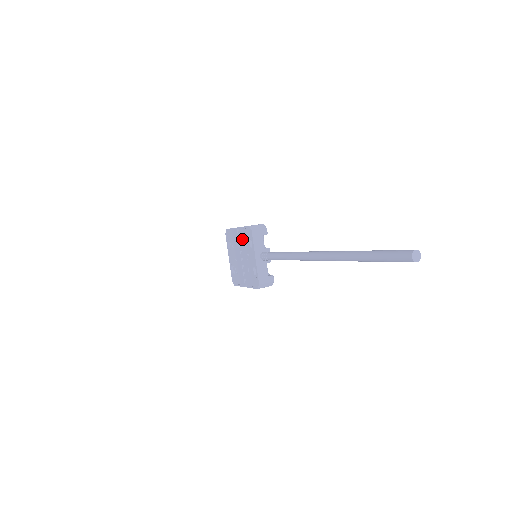
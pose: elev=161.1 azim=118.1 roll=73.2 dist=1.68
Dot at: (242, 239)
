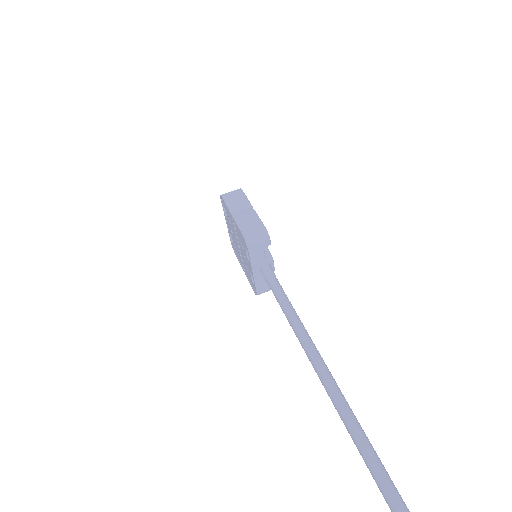
Dot at: (238, 234)
